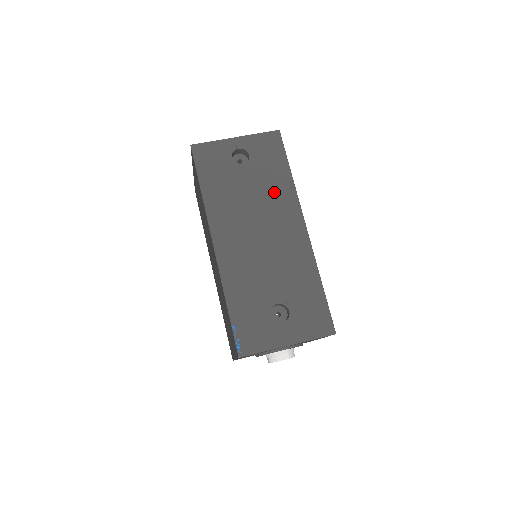
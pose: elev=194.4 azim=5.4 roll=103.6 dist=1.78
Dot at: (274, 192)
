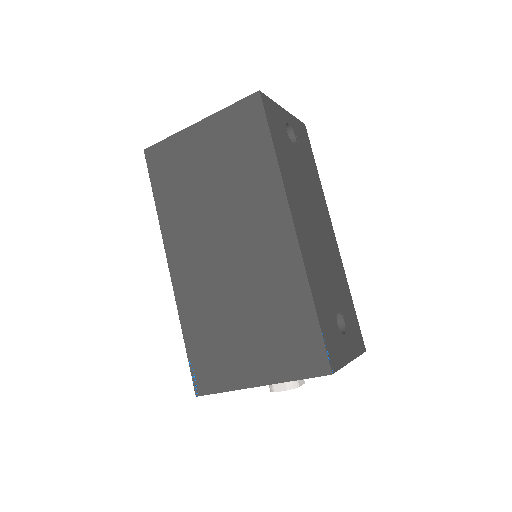
Dot at: (314, 187)
